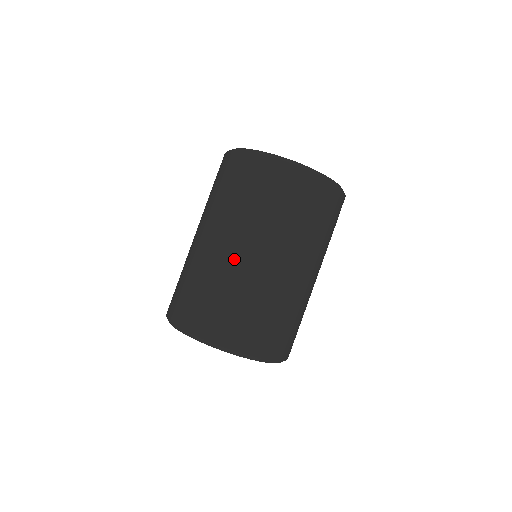
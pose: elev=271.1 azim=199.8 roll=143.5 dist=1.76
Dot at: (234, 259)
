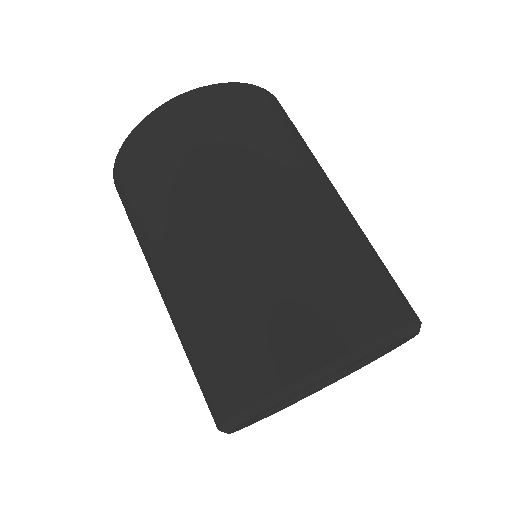
Dot at: (253, 228)
